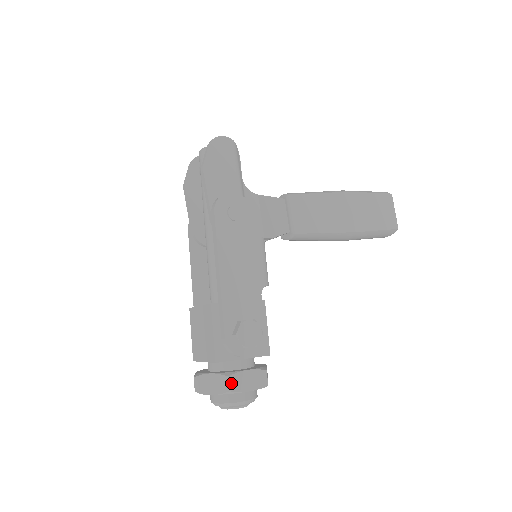
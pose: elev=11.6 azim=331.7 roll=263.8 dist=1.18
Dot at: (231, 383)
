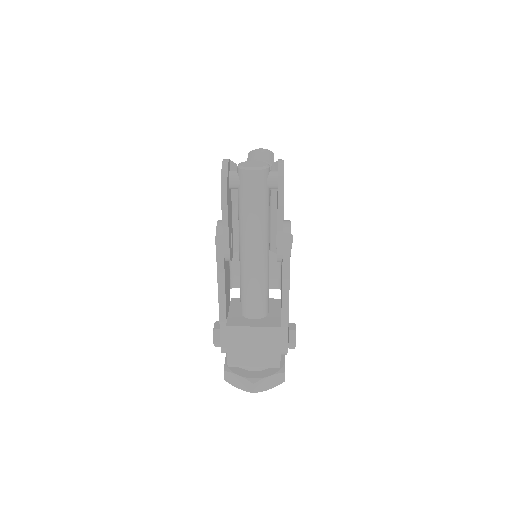
Dot at: occluded
